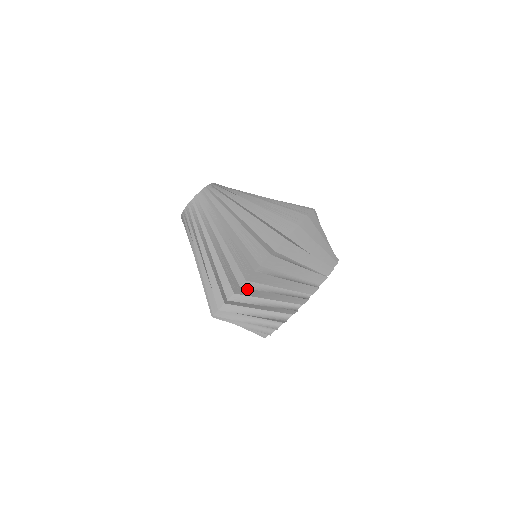
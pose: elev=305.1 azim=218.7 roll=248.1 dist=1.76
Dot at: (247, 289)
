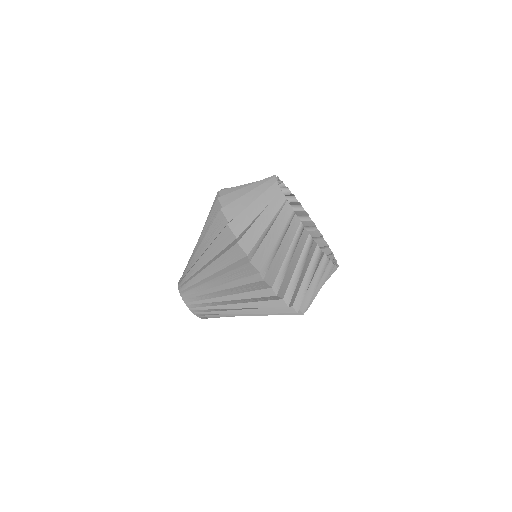
Dot at: (255, 256)
